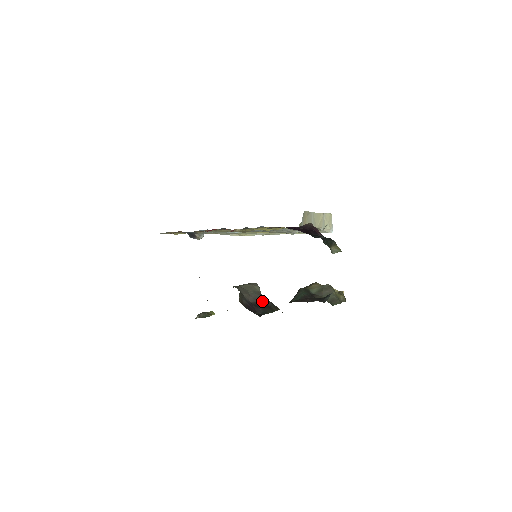
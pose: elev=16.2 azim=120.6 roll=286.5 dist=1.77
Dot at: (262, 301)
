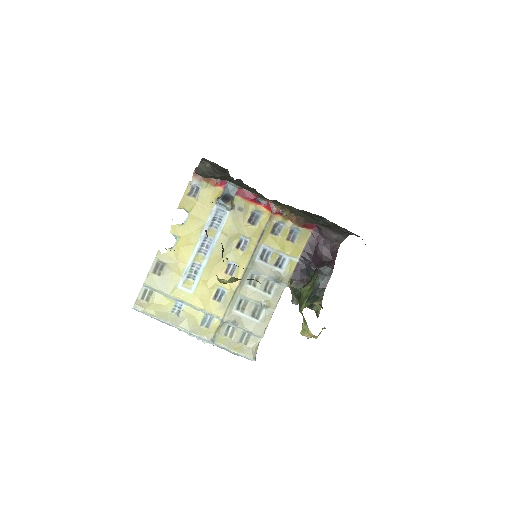
Dot at: occluded
